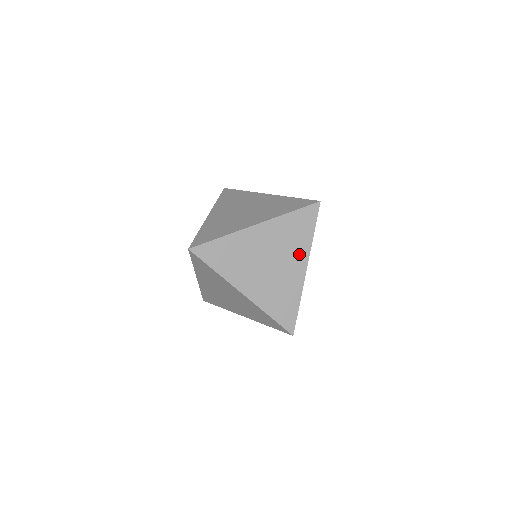
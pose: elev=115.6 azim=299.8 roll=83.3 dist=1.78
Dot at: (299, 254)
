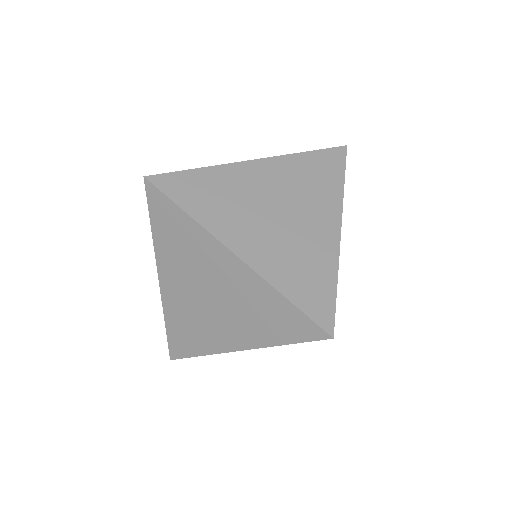
Dot at: (325, 207)
